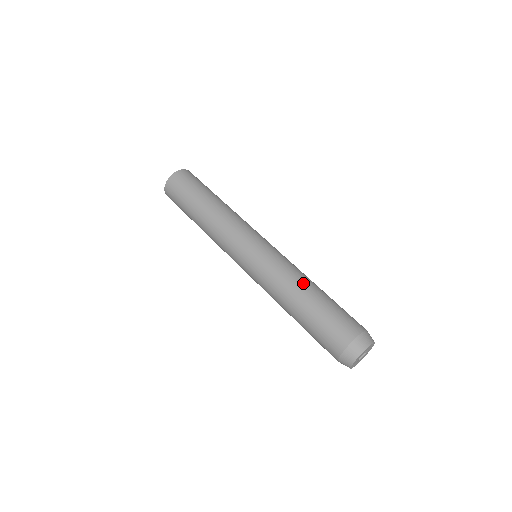
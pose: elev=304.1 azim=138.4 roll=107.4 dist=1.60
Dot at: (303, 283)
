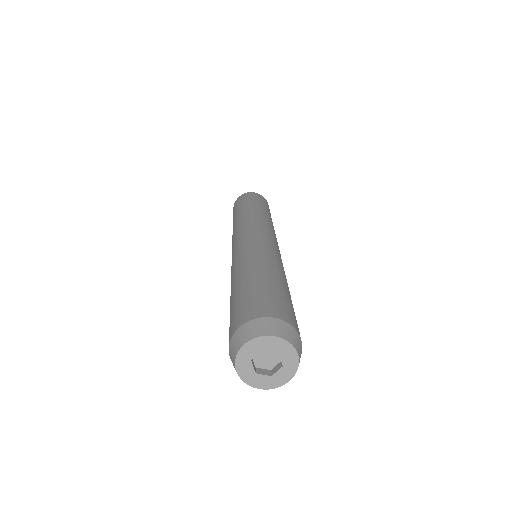
Dot at: (251, 265)
